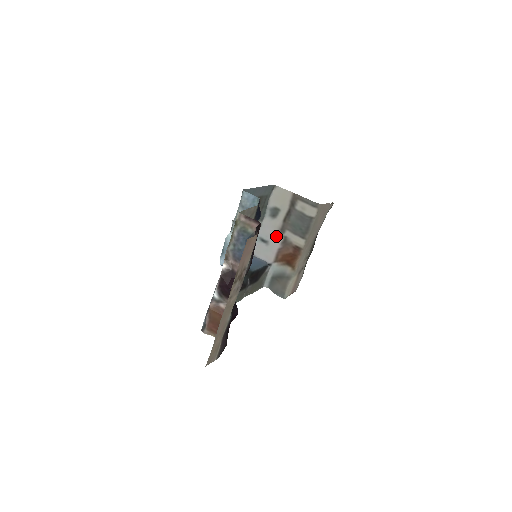
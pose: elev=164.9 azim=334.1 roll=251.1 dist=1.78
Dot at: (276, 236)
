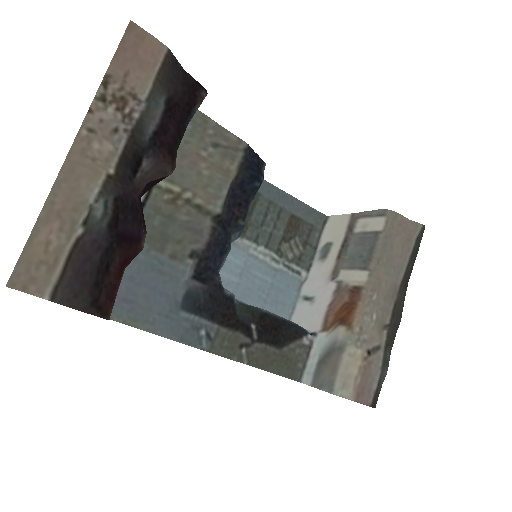
Dot at: (326, 285)
